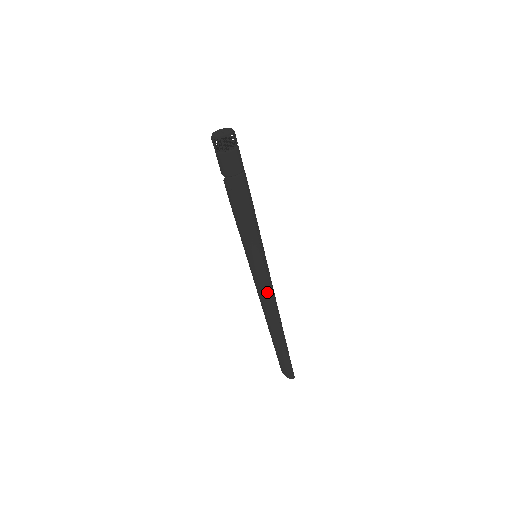
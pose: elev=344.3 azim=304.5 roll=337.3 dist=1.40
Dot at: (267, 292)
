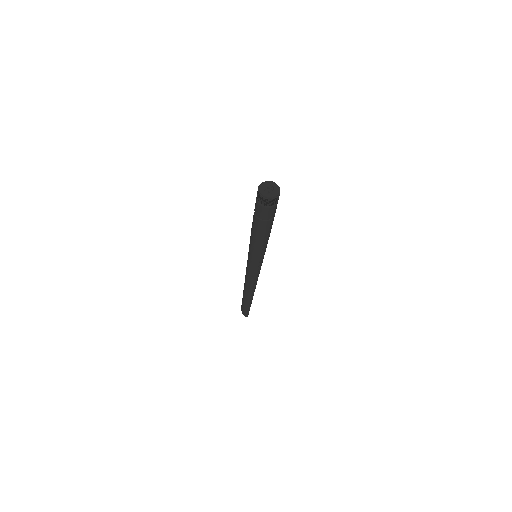
Dot at: (252, 277)
